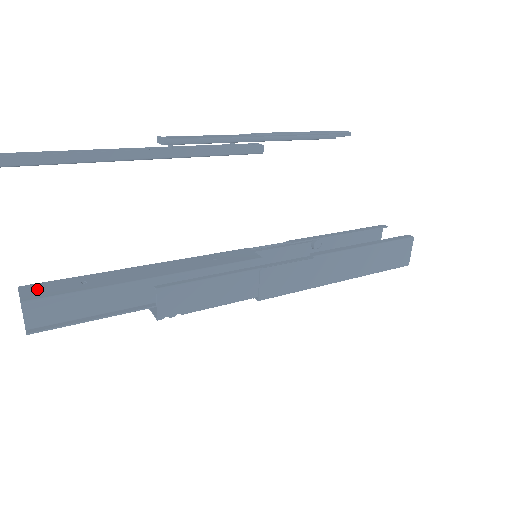
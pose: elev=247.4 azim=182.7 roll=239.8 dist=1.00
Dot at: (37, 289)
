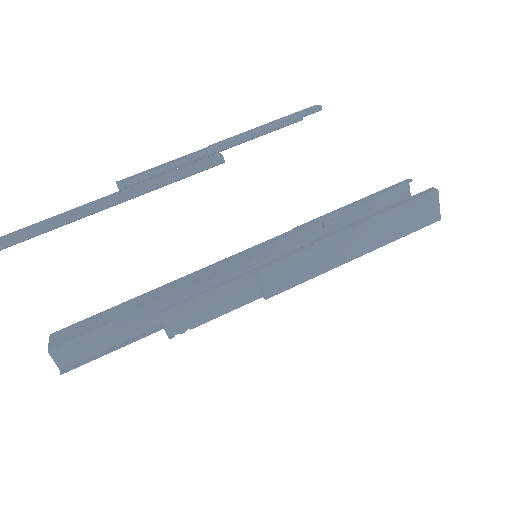
Dot at: (62, 335)
